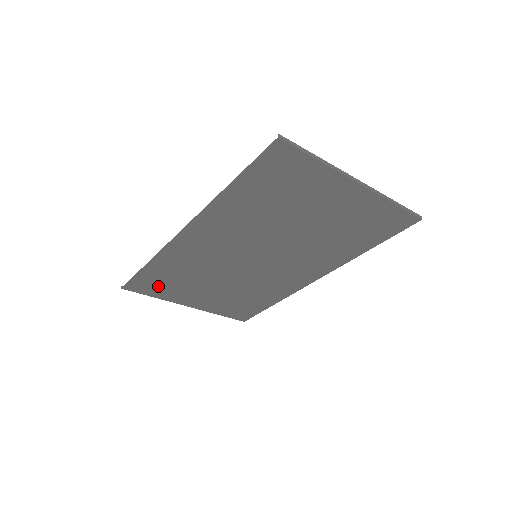
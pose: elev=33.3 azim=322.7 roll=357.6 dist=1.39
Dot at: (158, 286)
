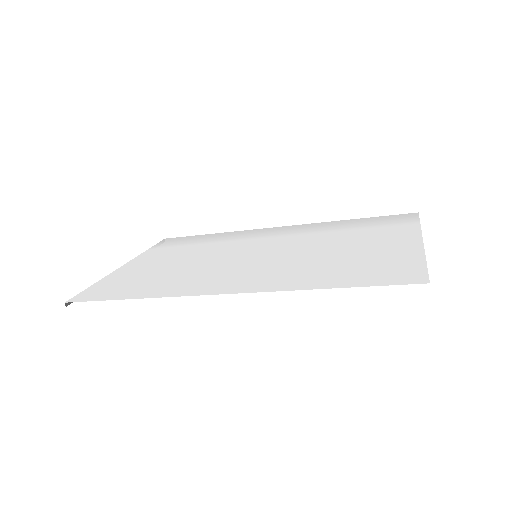
Dot at: occluded
